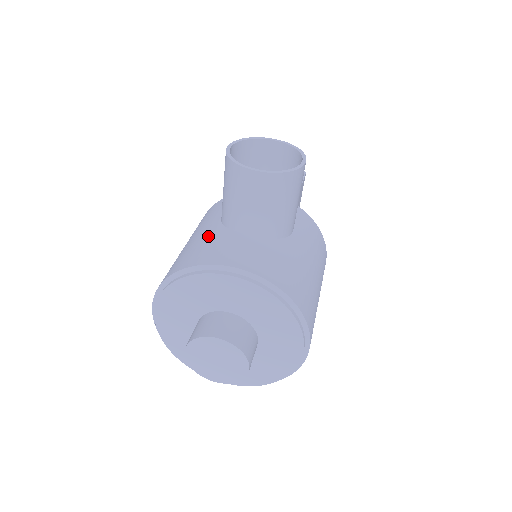
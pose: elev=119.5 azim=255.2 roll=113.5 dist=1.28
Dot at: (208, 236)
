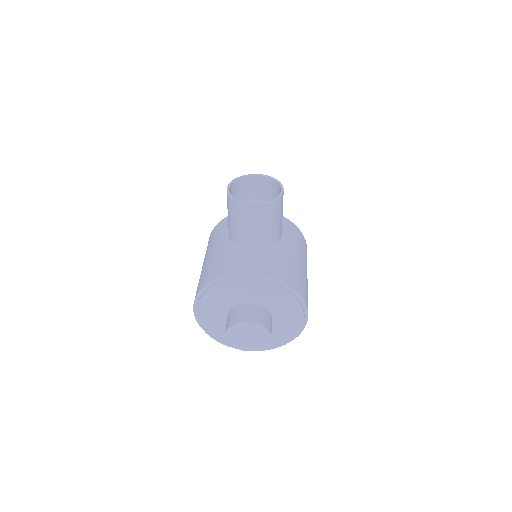
Dot at: (224, 252)
